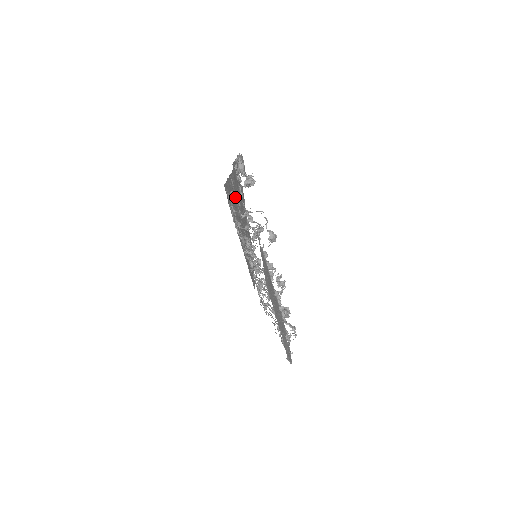
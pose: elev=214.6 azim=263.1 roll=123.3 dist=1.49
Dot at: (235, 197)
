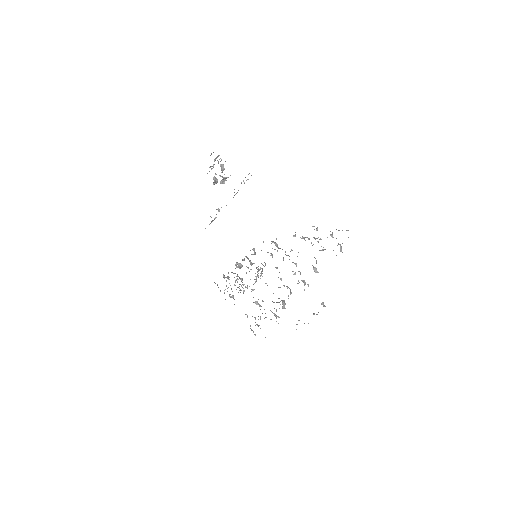
Dot at: occluded
